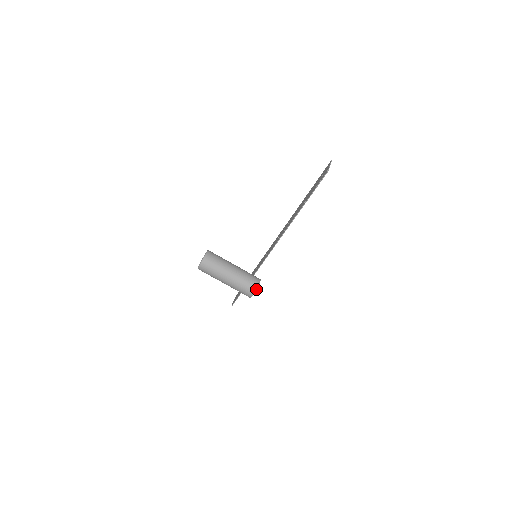
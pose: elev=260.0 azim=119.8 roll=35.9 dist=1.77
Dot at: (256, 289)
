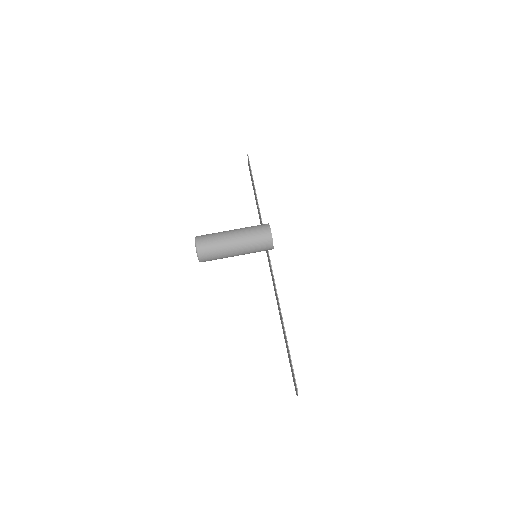
Dot at: (268, 224)
